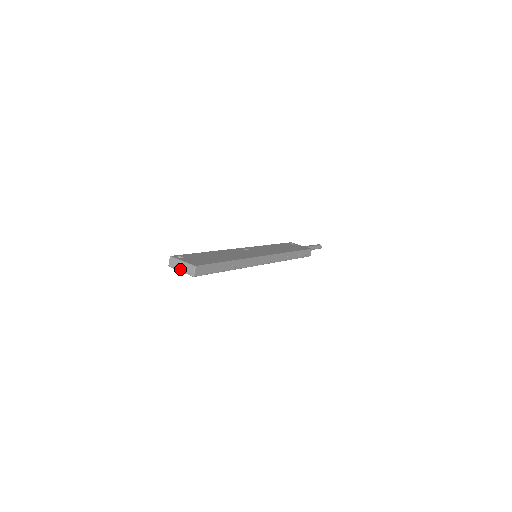
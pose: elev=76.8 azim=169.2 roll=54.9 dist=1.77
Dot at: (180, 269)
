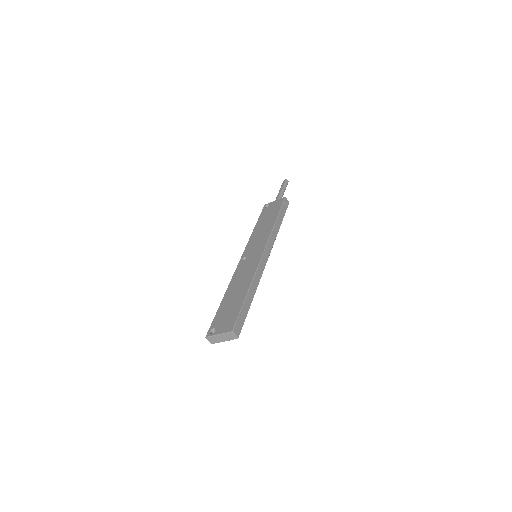
Dot at: (222, 341)
